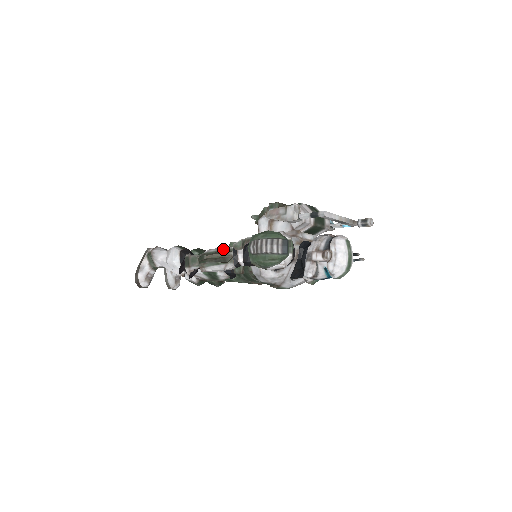
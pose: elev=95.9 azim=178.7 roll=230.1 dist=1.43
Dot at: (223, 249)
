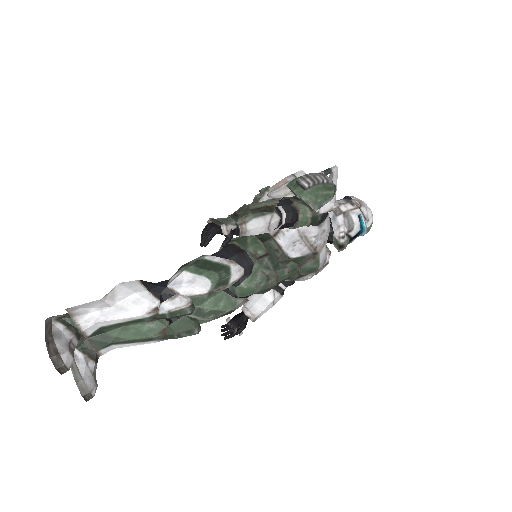
Dot at: occluded
